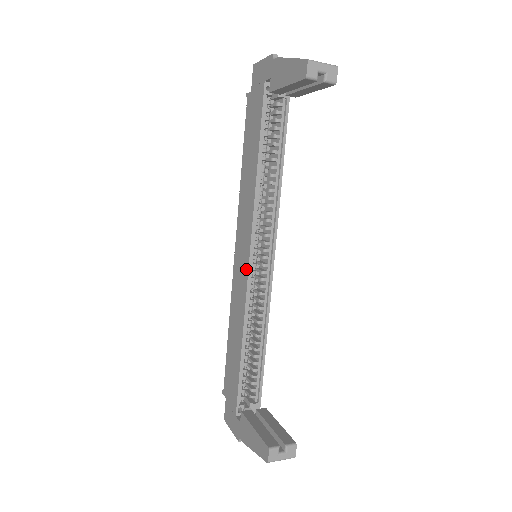
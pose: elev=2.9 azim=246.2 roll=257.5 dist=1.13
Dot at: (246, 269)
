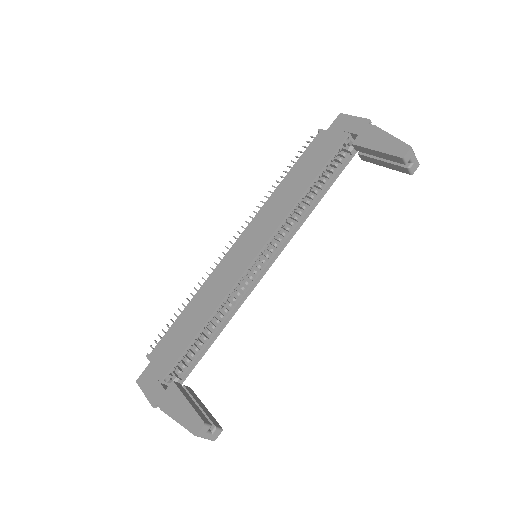
Dot at: (247, 262)
